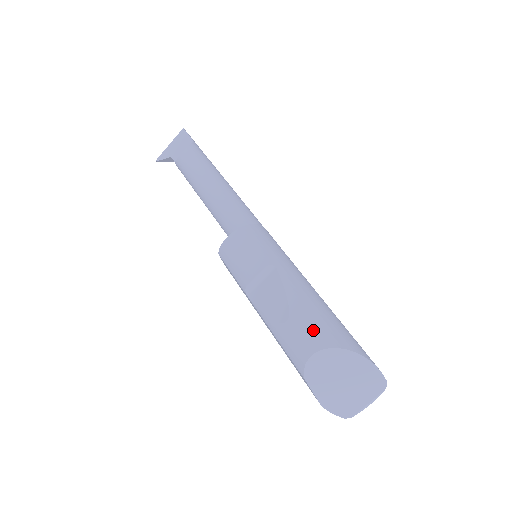
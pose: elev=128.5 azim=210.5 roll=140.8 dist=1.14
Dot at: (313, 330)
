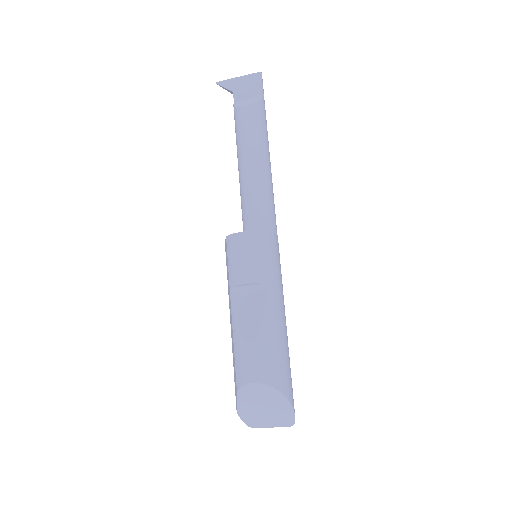
Dot at: (266, 364)
